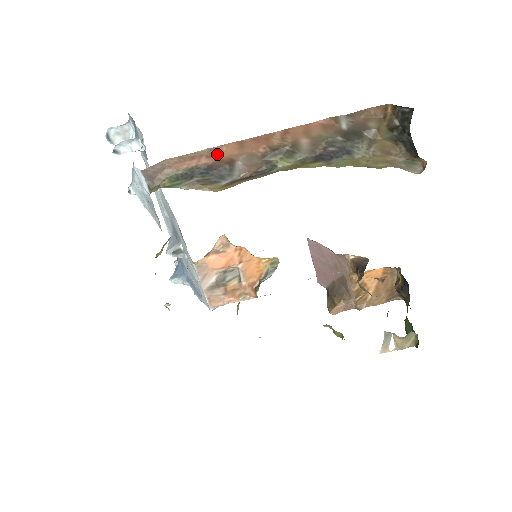
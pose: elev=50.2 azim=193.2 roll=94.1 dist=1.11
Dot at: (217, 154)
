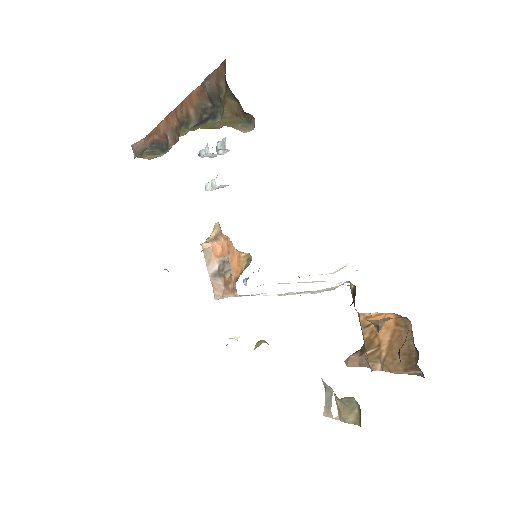
Dot at: (160, 131)
